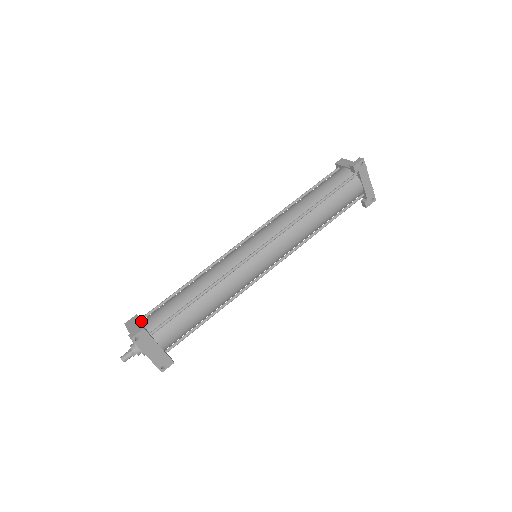
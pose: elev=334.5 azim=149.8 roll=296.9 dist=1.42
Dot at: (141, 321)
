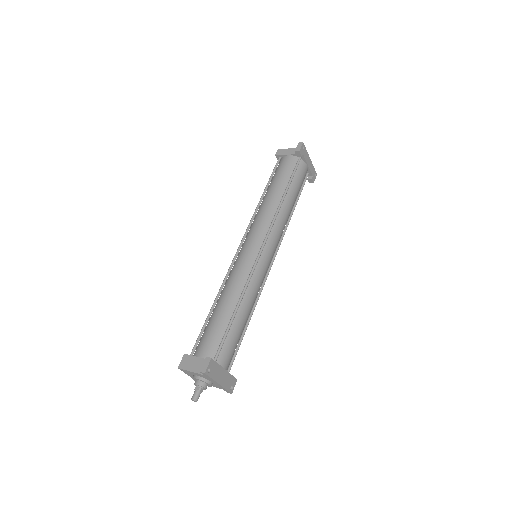
Dot at: (195, 357)
